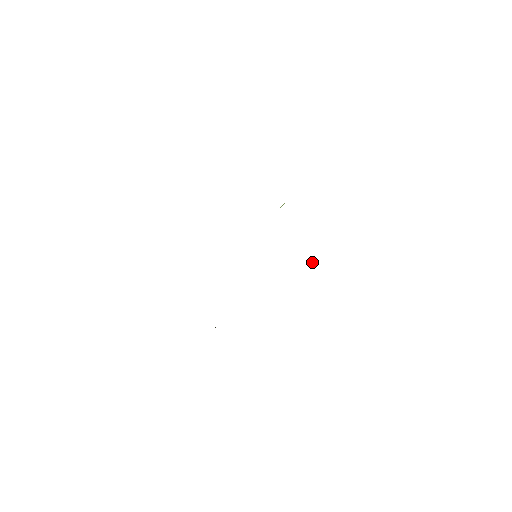
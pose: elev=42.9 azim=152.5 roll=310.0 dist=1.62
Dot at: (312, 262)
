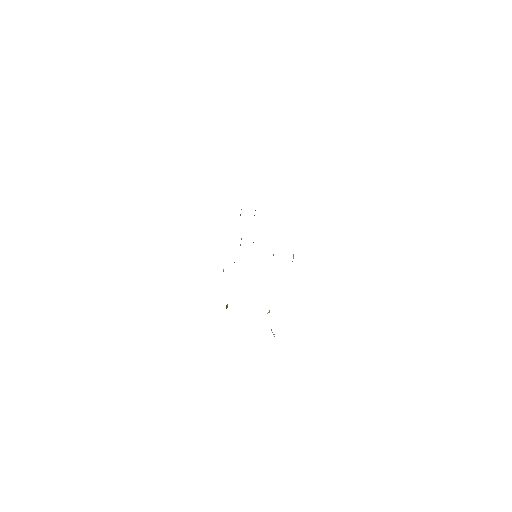
Dot at: occluded
